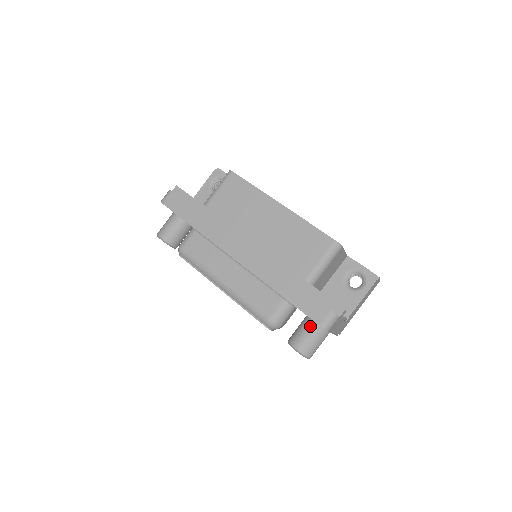
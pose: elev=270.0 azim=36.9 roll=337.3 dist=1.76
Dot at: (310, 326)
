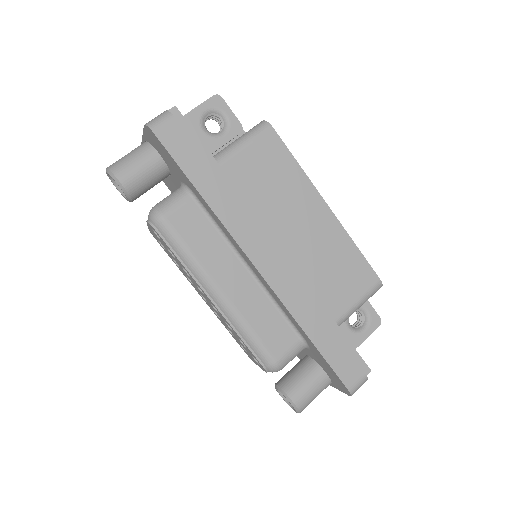
Dot at: (318, 377)
